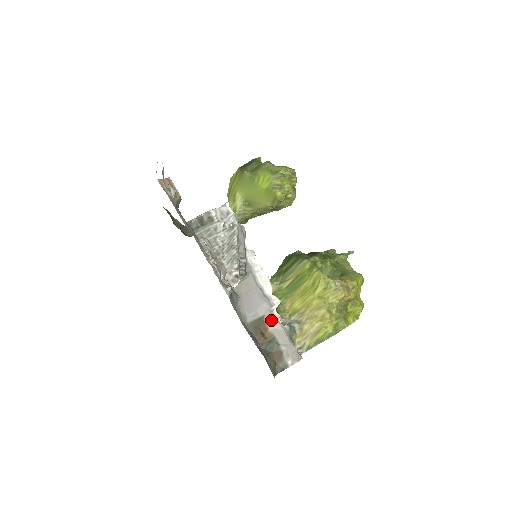
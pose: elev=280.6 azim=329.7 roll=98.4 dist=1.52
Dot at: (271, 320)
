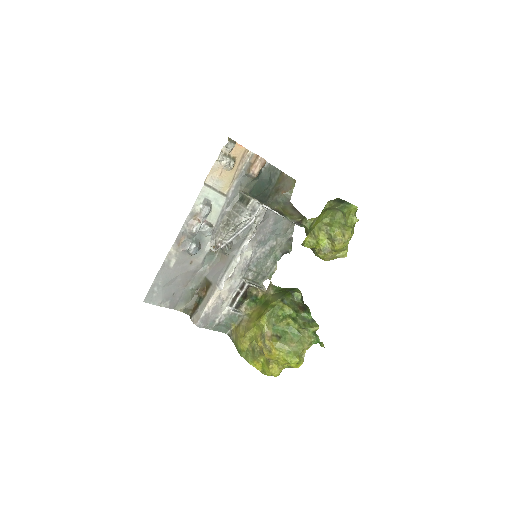
Dot at: (212, 291)
